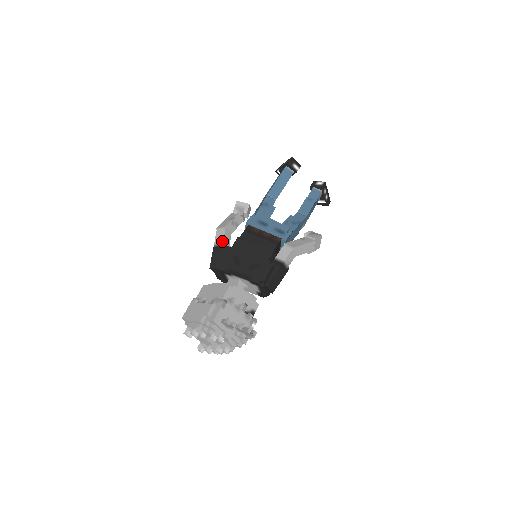
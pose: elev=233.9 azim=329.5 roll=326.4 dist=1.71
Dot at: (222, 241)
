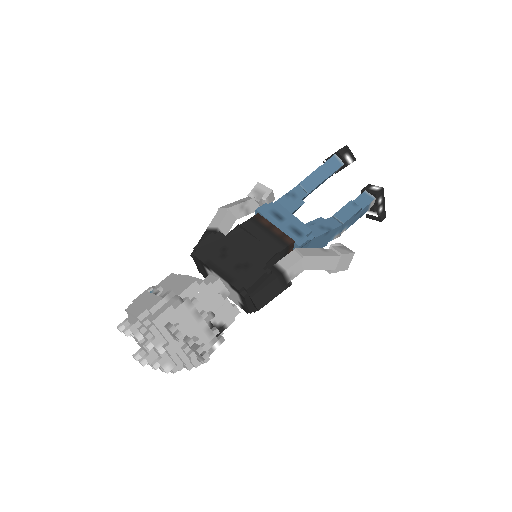
Dot at: (218, 225)
